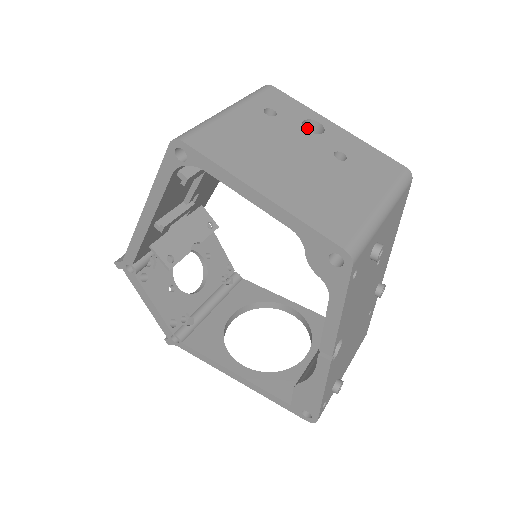
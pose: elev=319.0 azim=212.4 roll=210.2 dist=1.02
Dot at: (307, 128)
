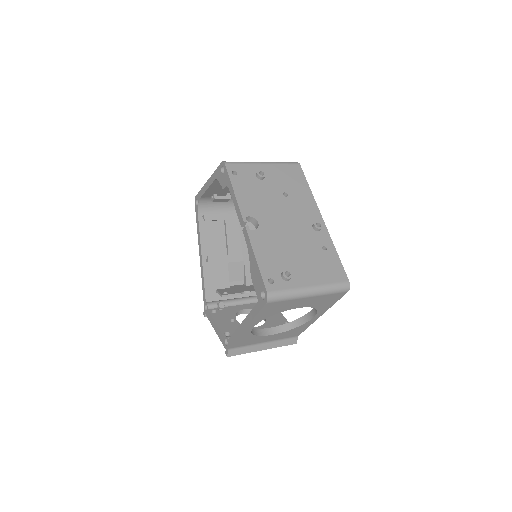
Dot at: occluded
